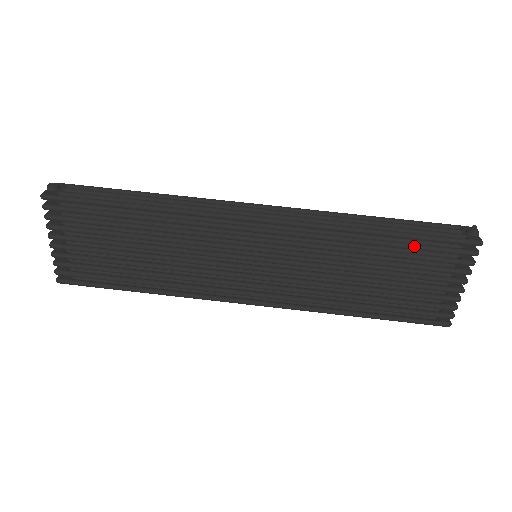
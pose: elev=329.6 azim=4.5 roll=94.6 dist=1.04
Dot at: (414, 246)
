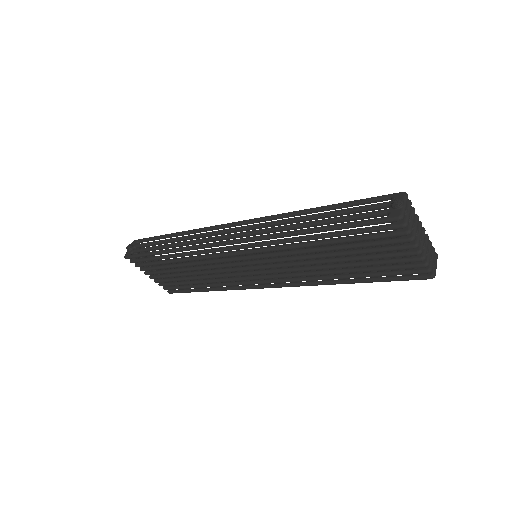
Dot at: (345, 234)
